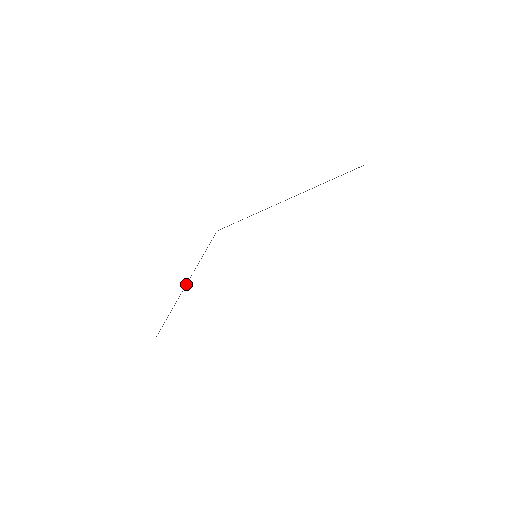
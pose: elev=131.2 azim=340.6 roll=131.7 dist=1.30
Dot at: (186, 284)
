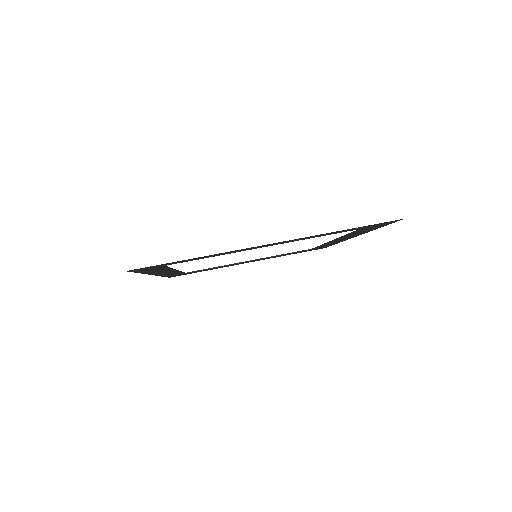
Dot at: (243, 262)
